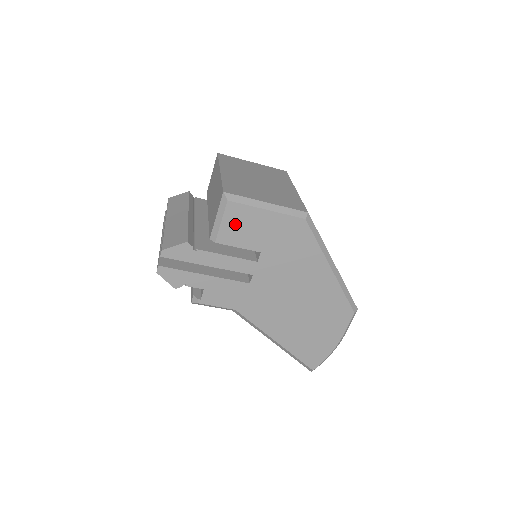
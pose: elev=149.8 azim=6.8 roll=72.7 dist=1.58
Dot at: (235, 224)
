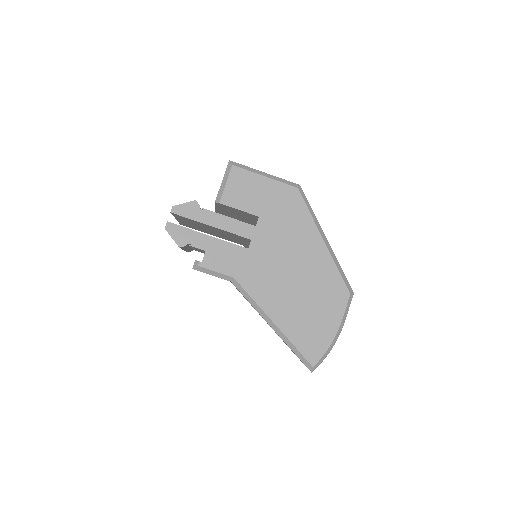
Dot at: (237, 187)
